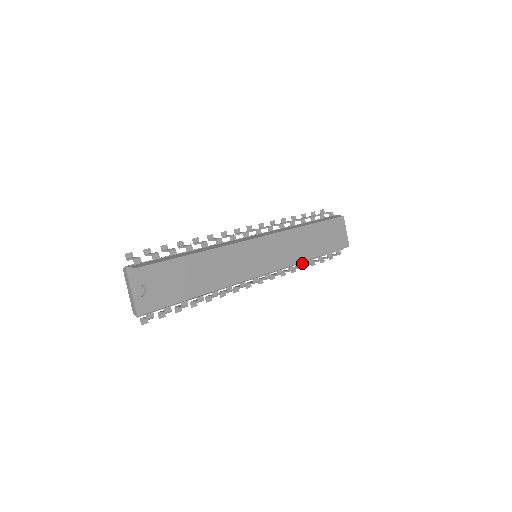
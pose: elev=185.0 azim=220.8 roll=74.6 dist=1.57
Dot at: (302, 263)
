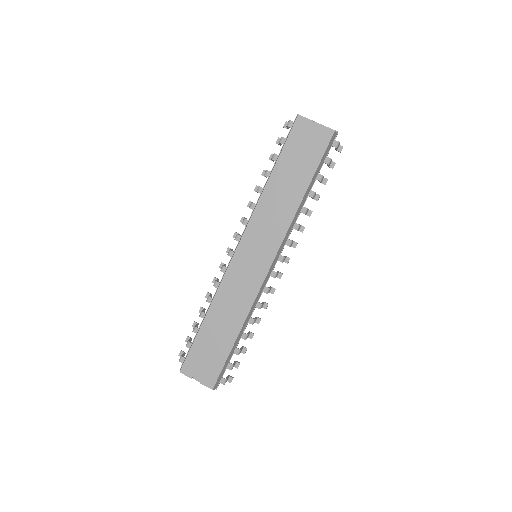
Dot at: (303, 208)
